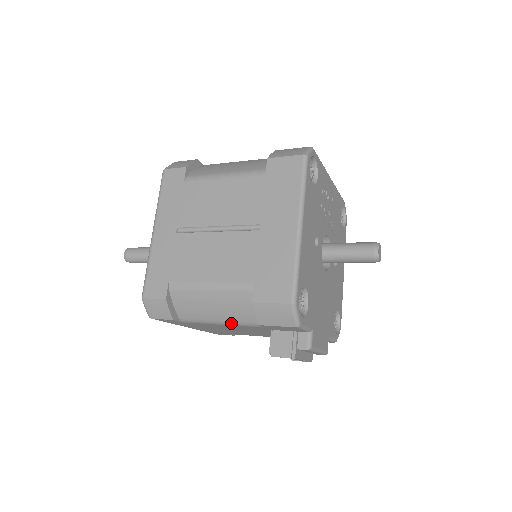
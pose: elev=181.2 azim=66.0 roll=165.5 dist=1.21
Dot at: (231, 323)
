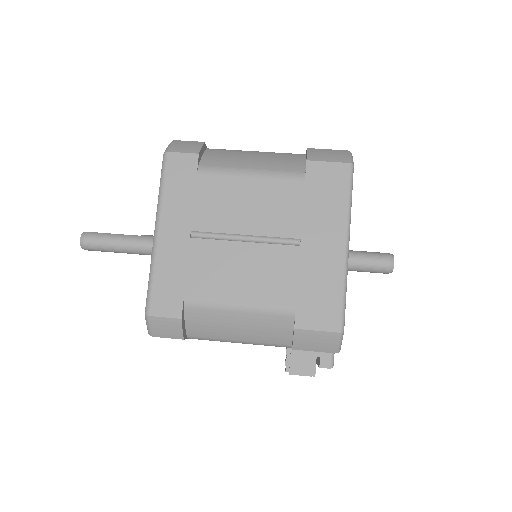
Dot at: (253, 343)
